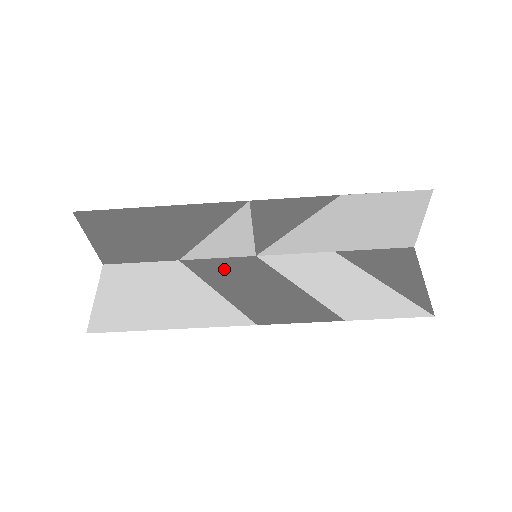
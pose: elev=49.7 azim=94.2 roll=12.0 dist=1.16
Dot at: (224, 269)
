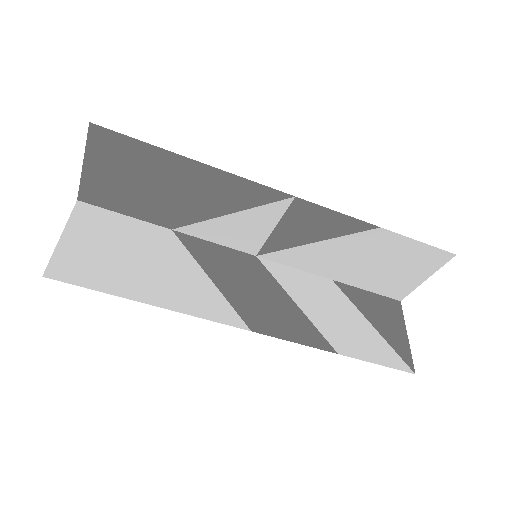
Dot at: (221, 258)
